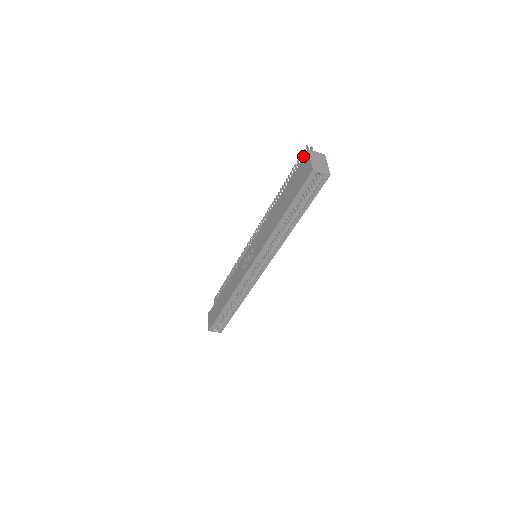
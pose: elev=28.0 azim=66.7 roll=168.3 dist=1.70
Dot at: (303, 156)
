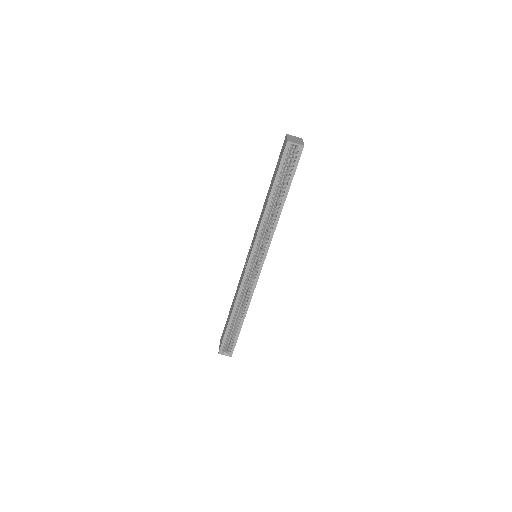
Dot at: occluded
